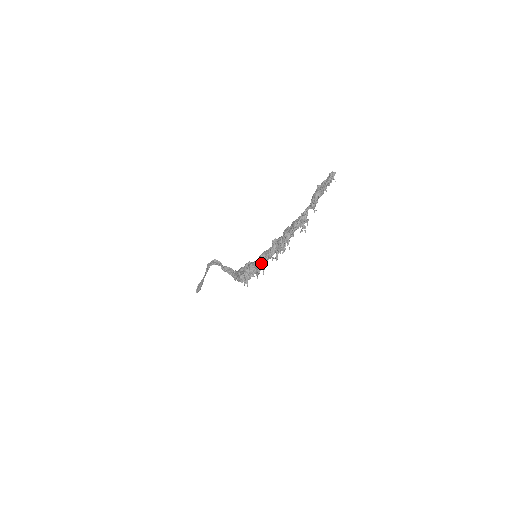
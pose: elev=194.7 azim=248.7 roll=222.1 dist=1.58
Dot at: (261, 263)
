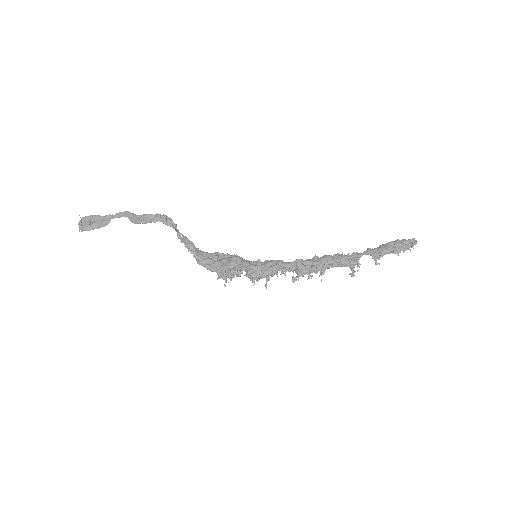
Dot at: (268, 272)
